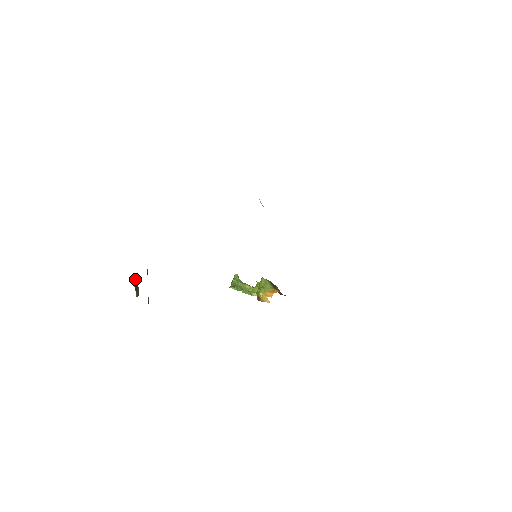
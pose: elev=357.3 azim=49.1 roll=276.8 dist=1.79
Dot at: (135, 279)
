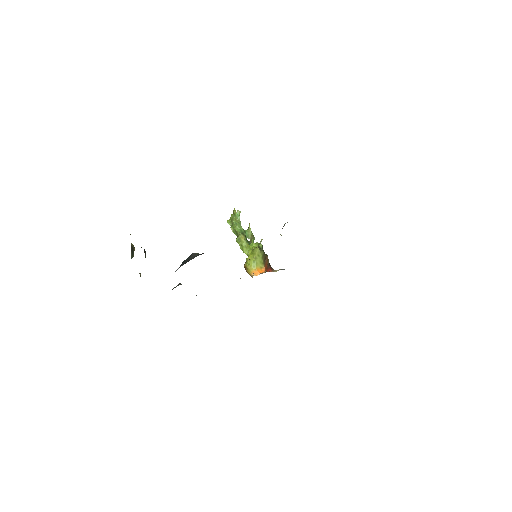
Dot at: (133, 245)
